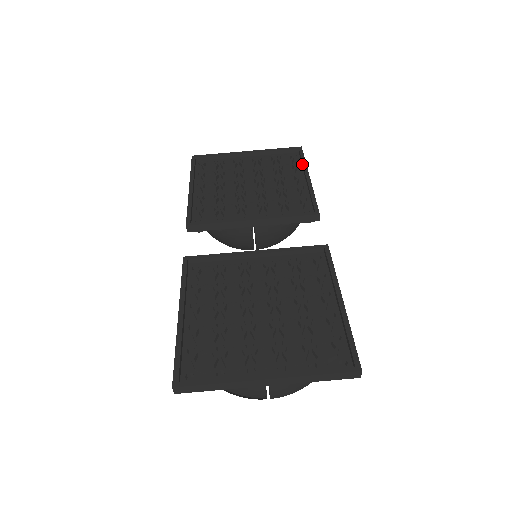
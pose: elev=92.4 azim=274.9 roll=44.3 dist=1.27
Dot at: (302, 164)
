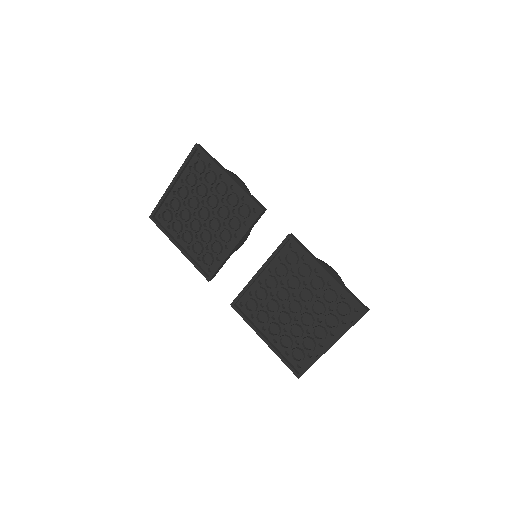
Dot at: (213, 164)
